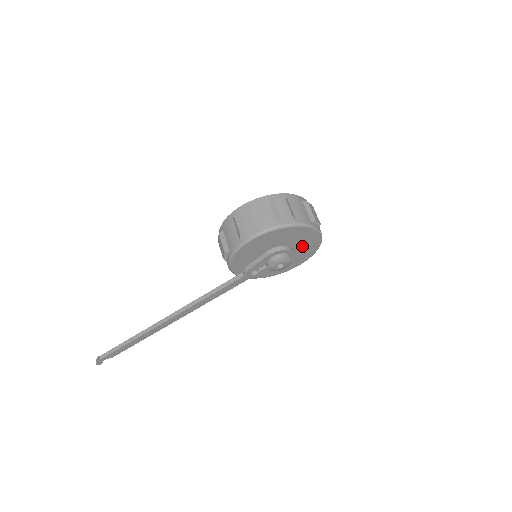
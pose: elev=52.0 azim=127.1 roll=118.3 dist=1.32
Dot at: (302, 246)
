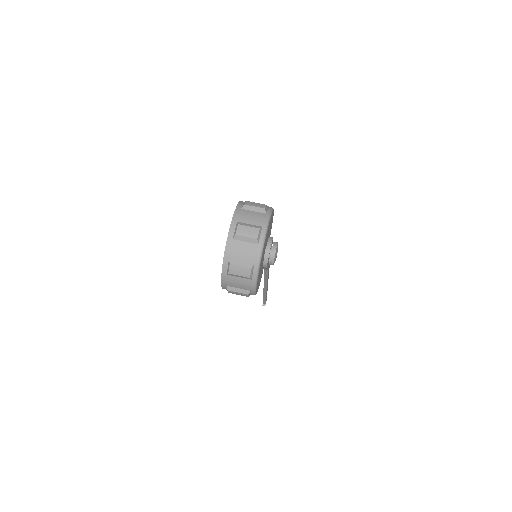
Dot at: occluded
